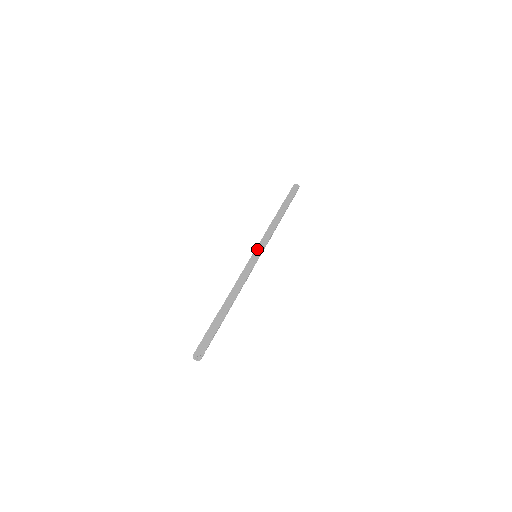
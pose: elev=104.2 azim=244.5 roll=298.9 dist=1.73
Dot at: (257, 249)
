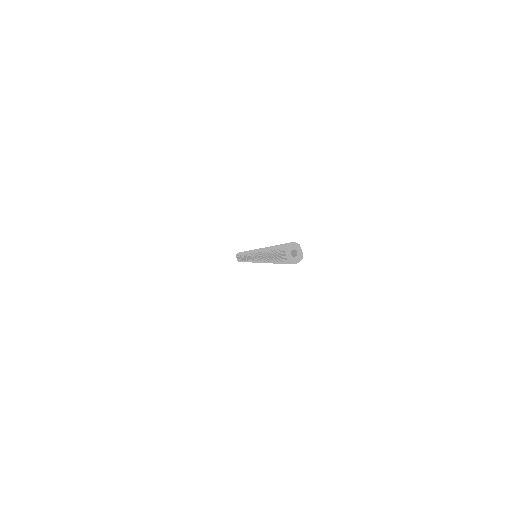
Dot at: occluded
